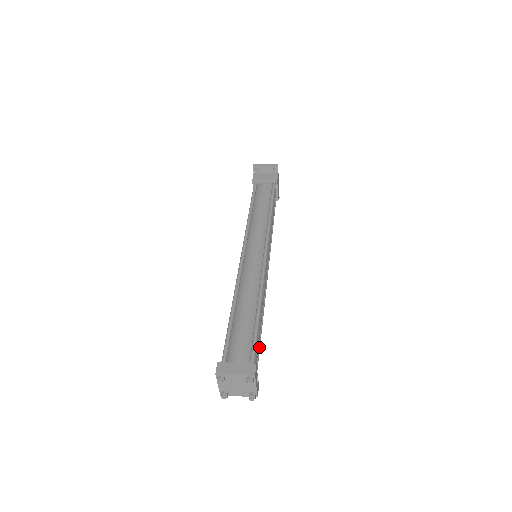
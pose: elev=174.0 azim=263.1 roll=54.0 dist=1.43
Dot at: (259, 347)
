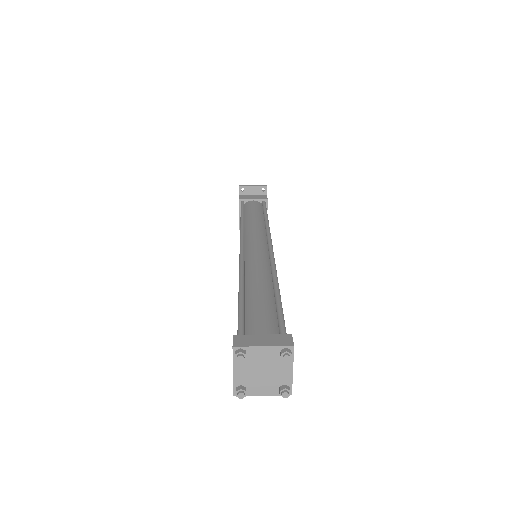
Dot at: occluded
